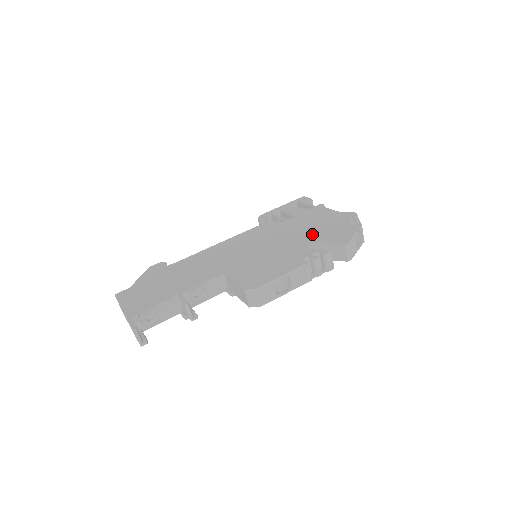
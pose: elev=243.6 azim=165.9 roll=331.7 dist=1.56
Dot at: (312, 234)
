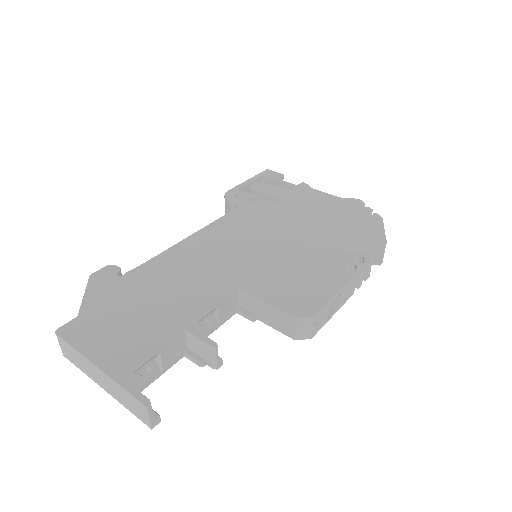
Dot at: (327, 227)
